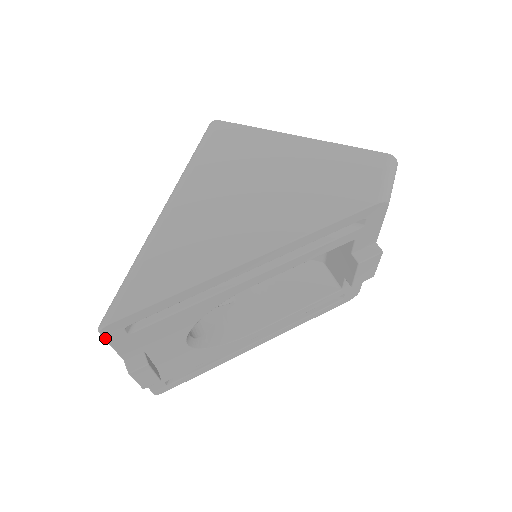
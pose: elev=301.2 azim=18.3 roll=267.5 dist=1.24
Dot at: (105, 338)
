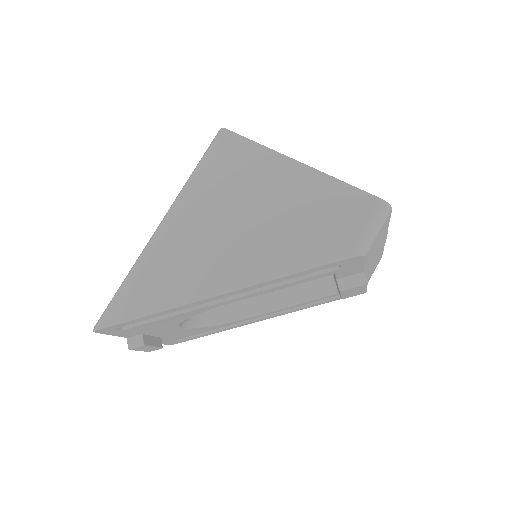
Dot at: (101, 333)
